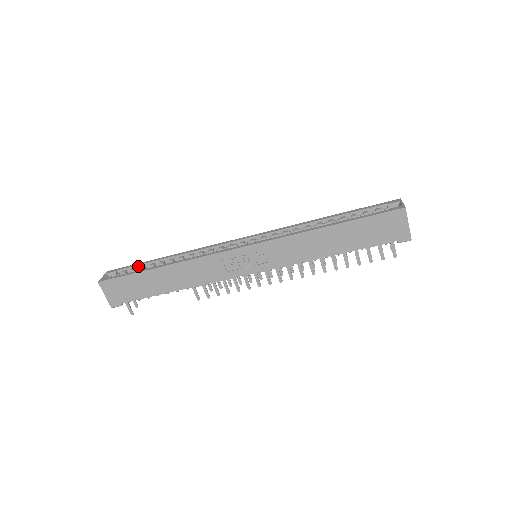
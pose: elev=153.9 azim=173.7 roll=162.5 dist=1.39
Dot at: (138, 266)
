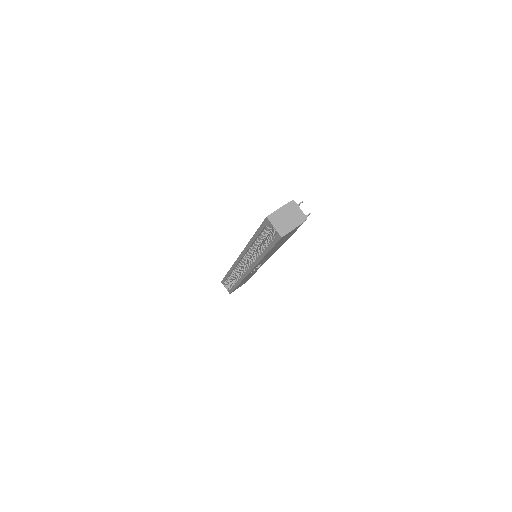
Dot at: (227, 279)
